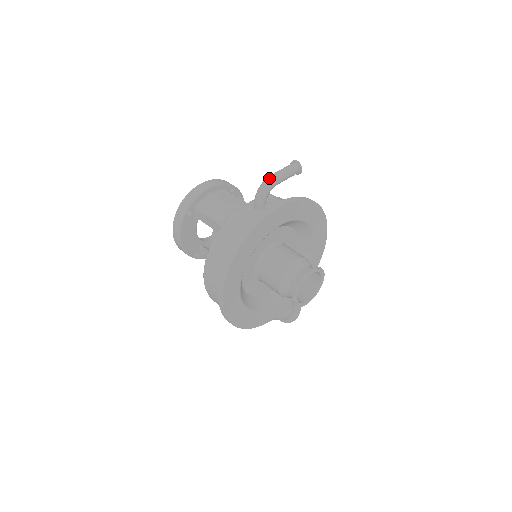
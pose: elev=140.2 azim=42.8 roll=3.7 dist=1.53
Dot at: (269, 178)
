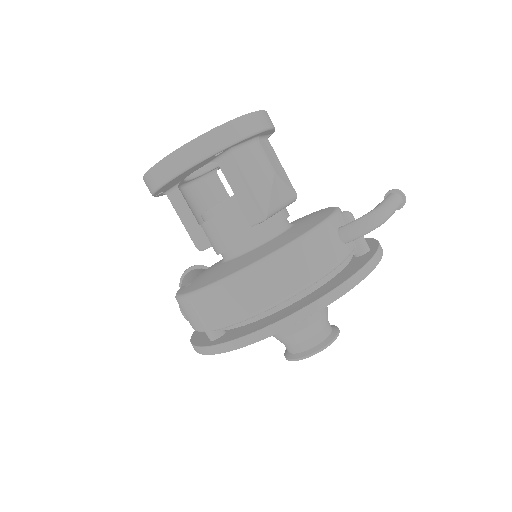
Dot at: (386, 213)
